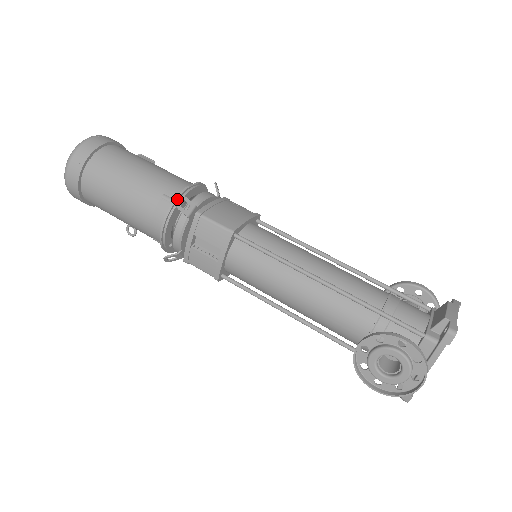
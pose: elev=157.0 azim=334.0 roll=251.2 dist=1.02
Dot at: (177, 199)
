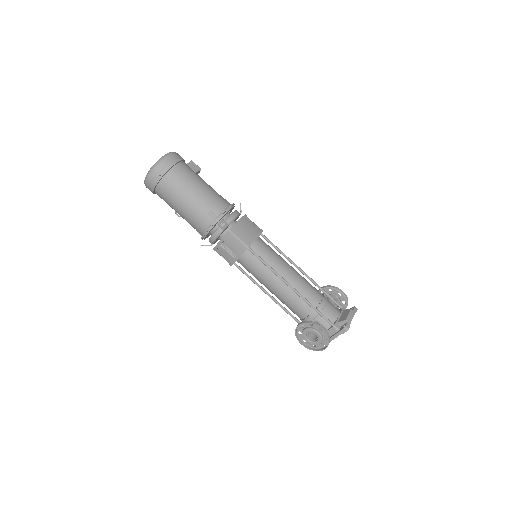
Dot at: (219, 218)
